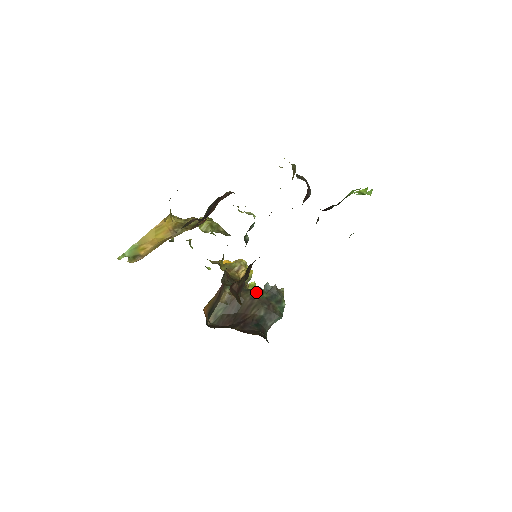
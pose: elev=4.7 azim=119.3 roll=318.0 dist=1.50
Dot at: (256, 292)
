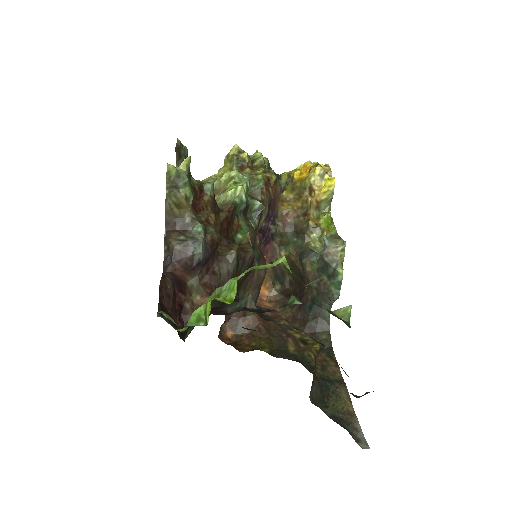
Dot at: (302, 265)
